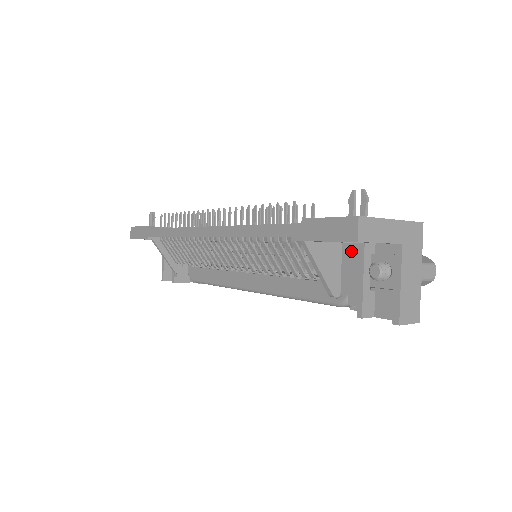
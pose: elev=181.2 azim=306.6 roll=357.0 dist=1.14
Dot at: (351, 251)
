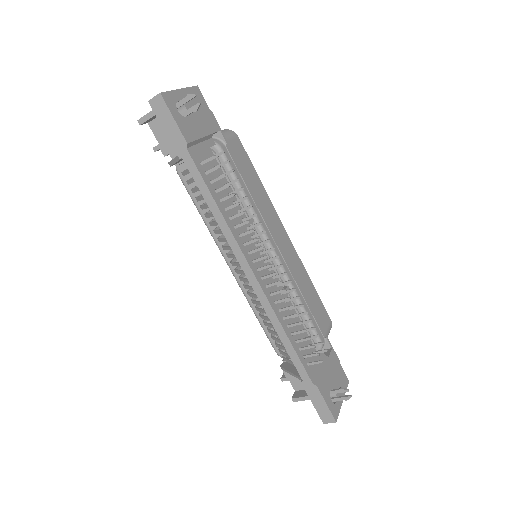
Dot at: occluded
